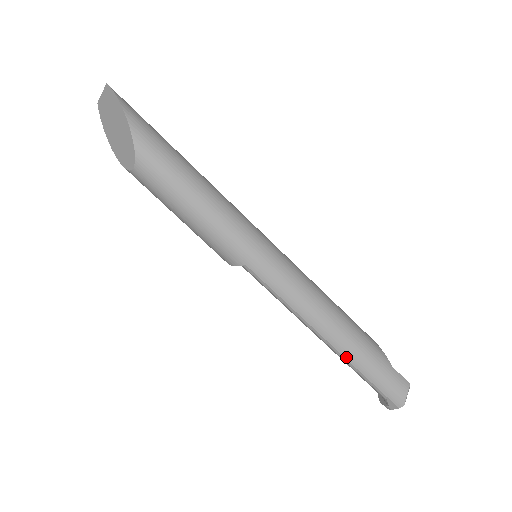
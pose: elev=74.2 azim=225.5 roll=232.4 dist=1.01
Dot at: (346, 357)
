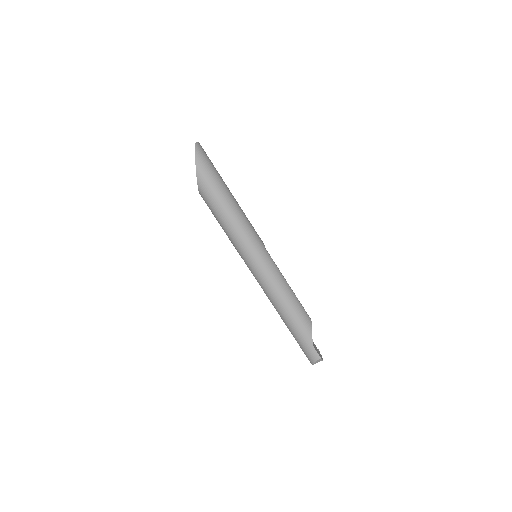
Dot at: (287, 327)
